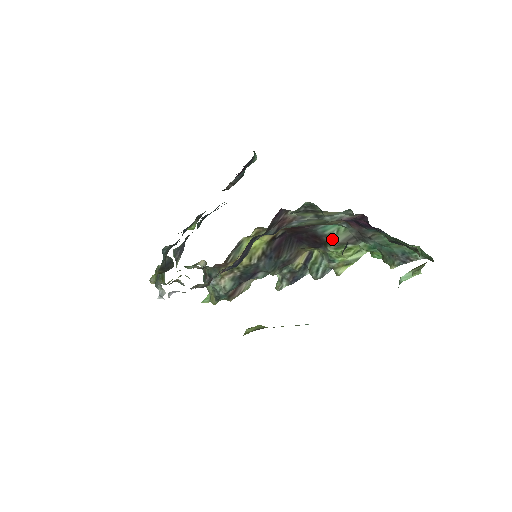
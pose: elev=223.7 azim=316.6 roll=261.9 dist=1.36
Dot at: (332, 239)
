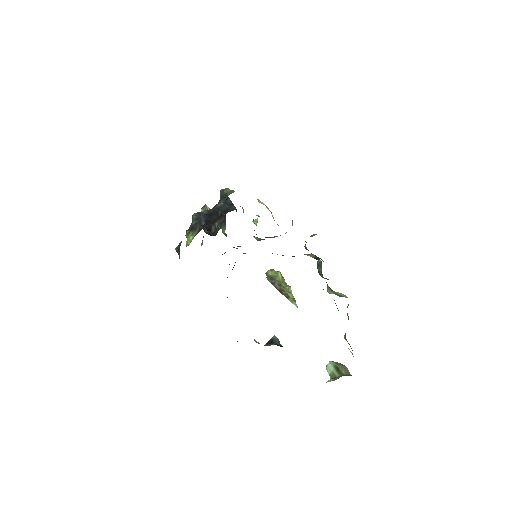
Dot at: occluded
